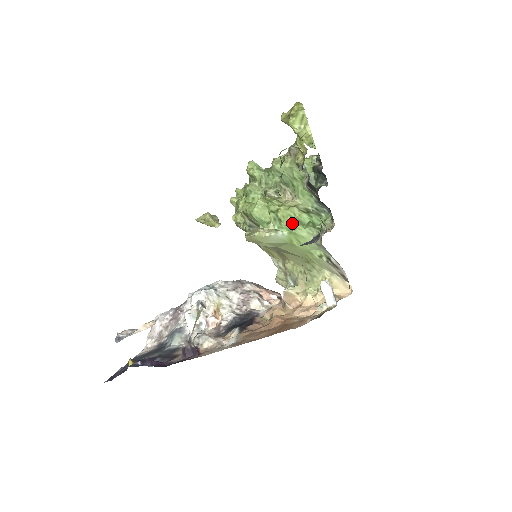
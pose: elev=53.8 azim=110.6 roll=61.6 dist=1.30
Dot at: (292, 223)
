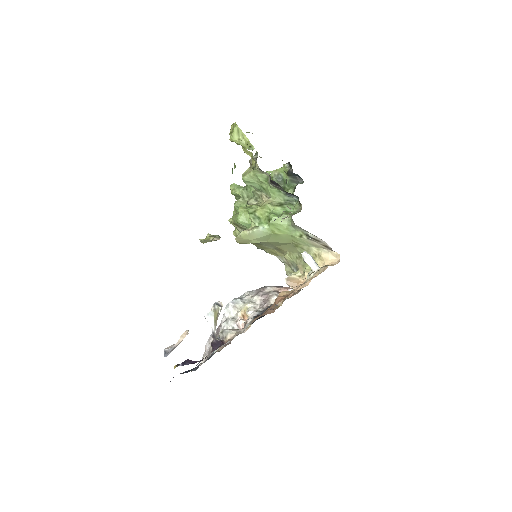
Dot at: (269, 217)
